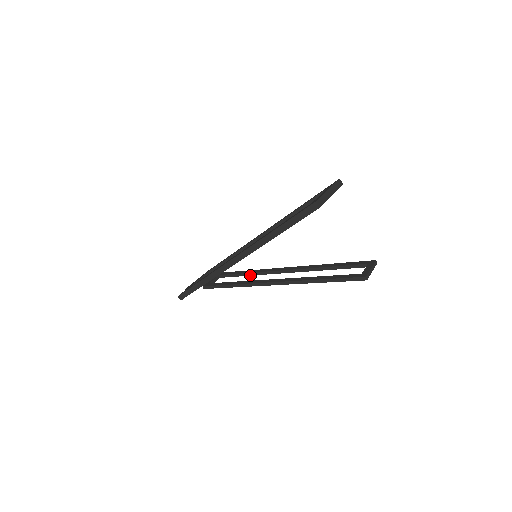
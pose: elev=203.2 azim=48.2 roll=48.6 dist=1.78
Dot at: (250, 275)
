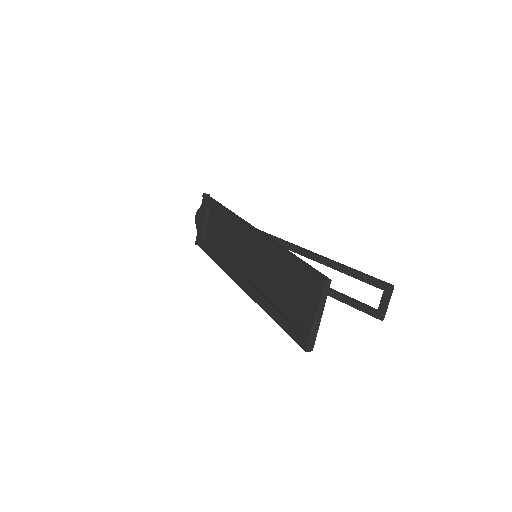
Dot at: occluded
